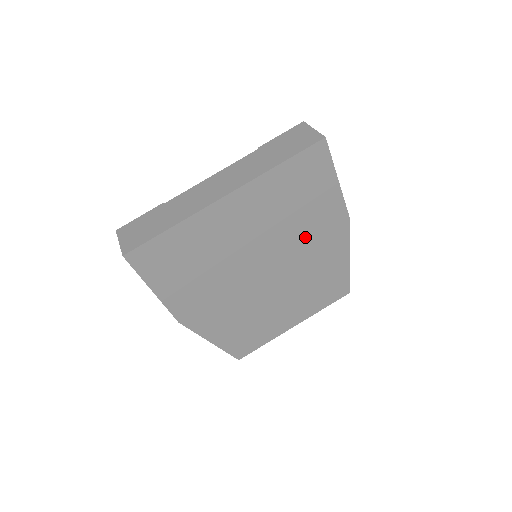
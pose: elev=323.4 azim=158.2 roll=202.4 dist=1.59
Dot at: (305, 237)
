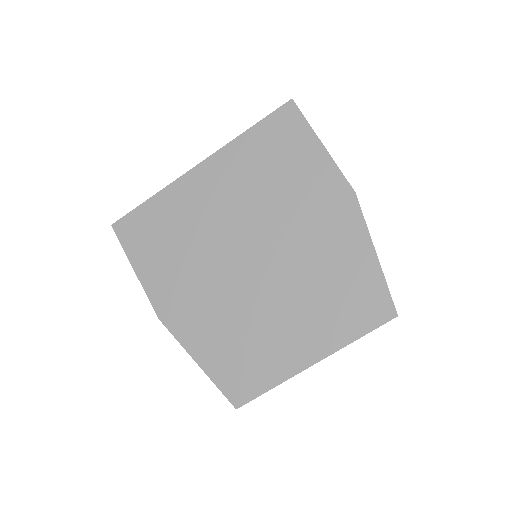
Dot at: (296, 214)
